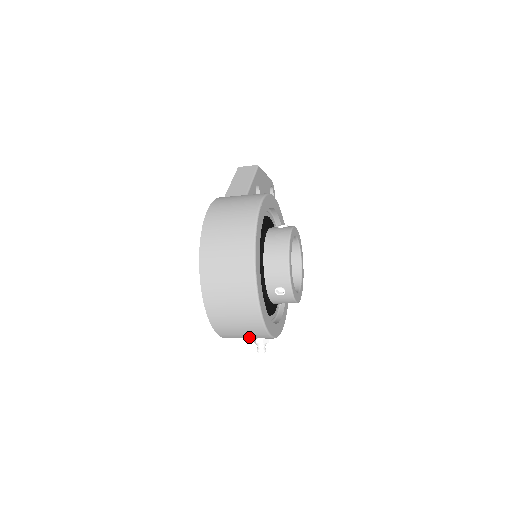
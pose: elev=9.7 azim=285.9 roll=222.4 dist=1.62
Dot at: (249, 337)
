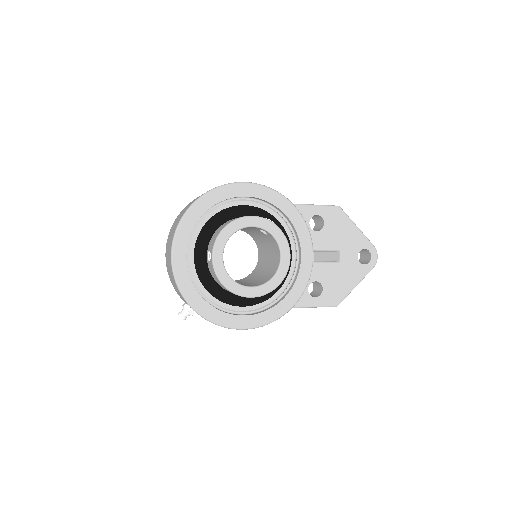
Dot at: occluded
